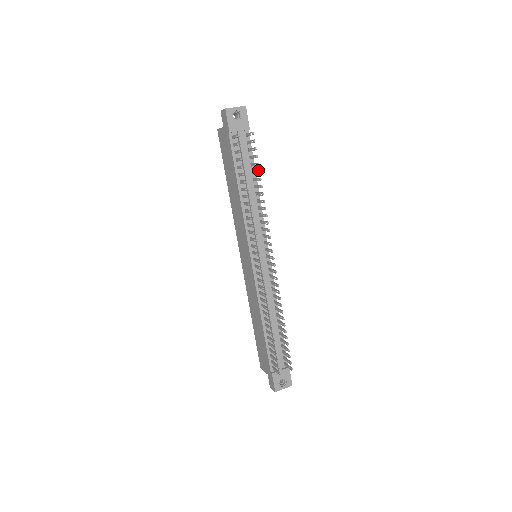
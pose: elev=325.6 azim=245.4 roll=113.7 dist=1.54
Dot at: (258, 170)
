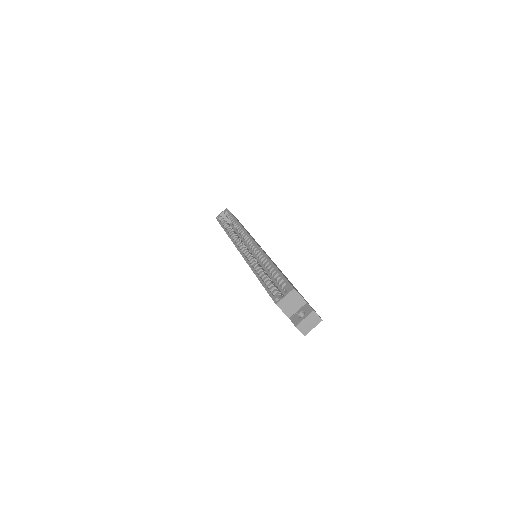
Dot at: occluded
